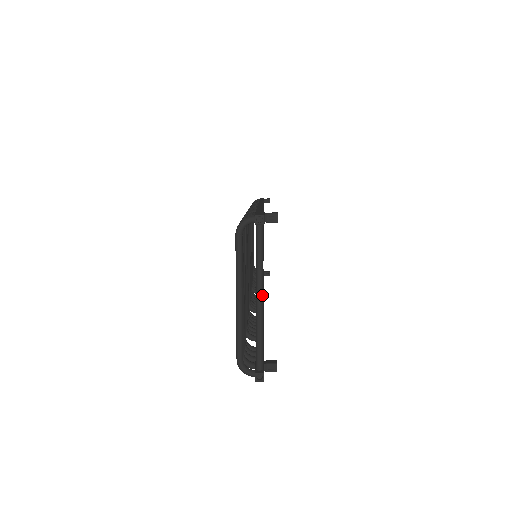
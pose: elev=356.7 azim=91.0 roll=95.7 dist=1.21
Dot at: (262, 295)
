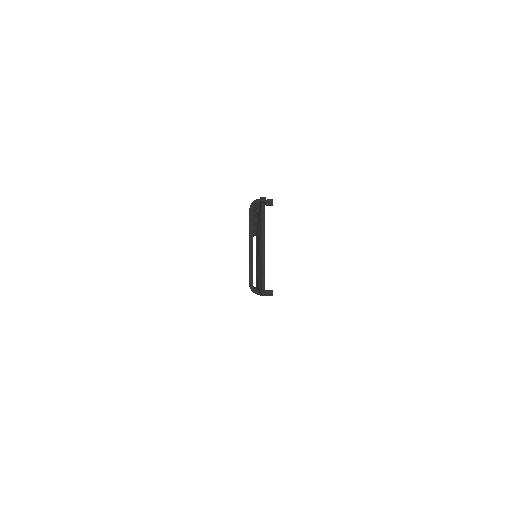
Dot at: occluded
